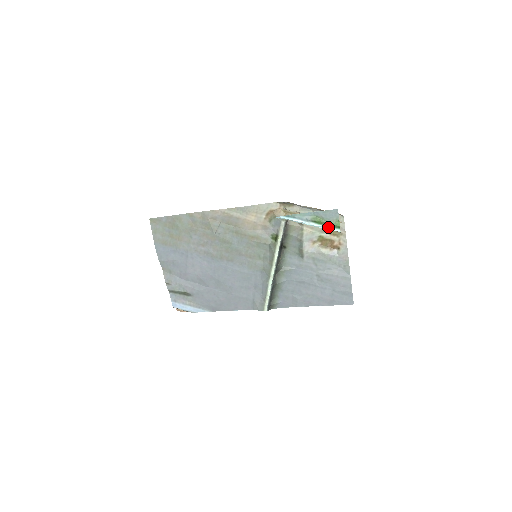
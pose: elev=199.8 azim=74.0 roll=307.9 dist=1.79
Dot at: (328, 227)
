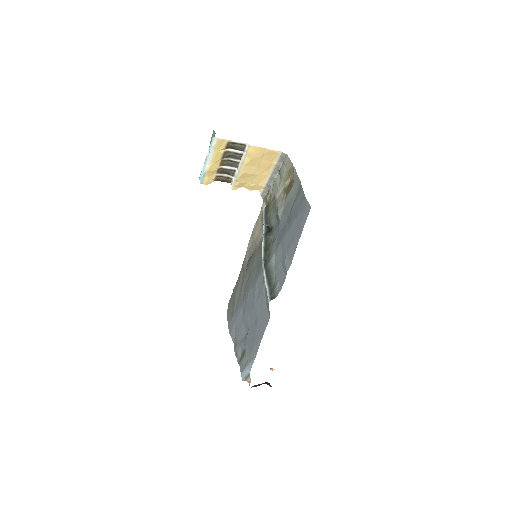
Dot at: (210, 145)
